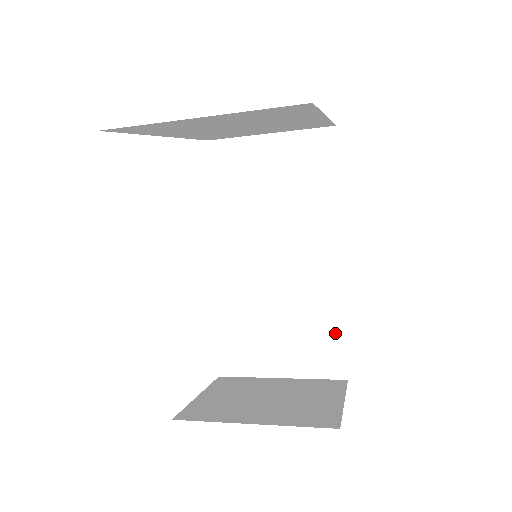
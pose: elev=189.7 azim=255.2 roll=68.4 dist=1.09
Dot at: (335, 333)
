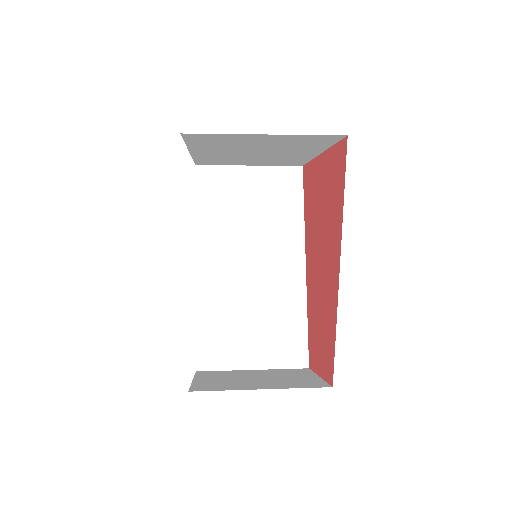
Dot at: (299, 329)
